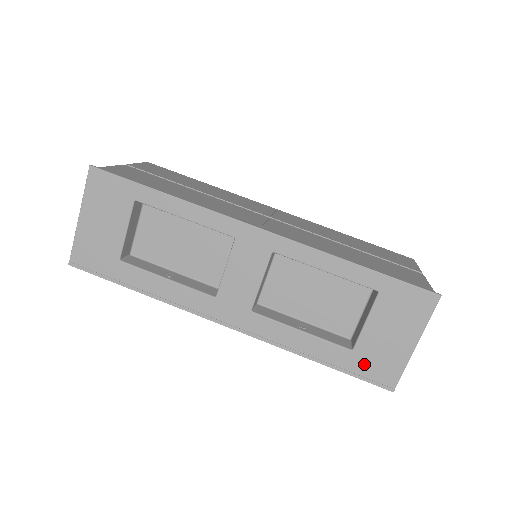
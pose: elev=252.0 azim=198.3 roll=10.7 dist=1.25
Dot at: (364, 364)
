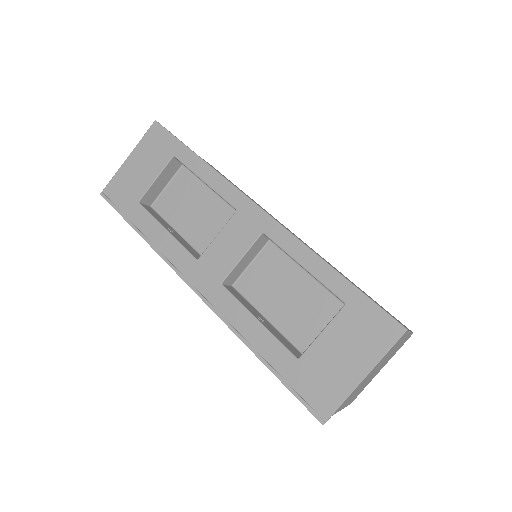
Dot at: (304, 379)
